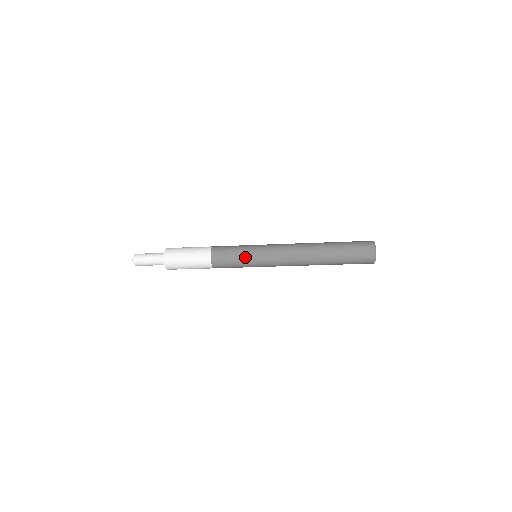
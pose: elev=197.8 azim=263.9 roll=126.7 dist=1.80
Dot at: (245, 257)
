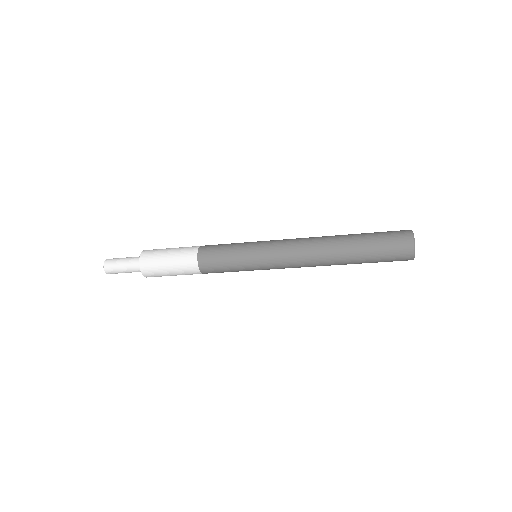
Dot at: (241, 261)
